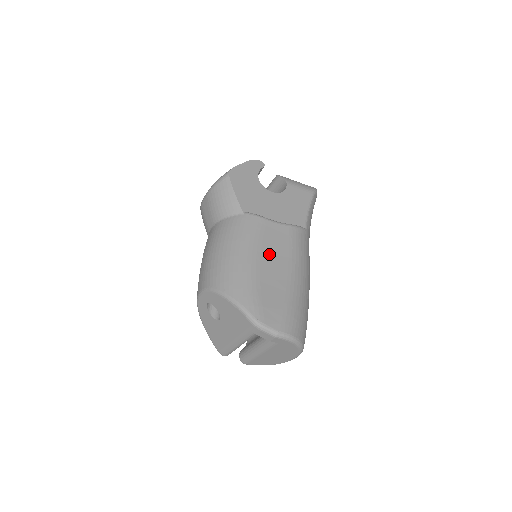
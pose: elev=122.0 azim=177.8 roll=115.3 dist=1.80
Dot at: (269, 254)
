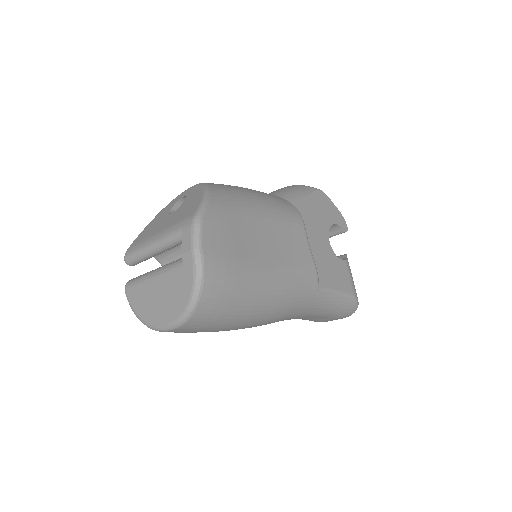
Dot at: (275, 234)
